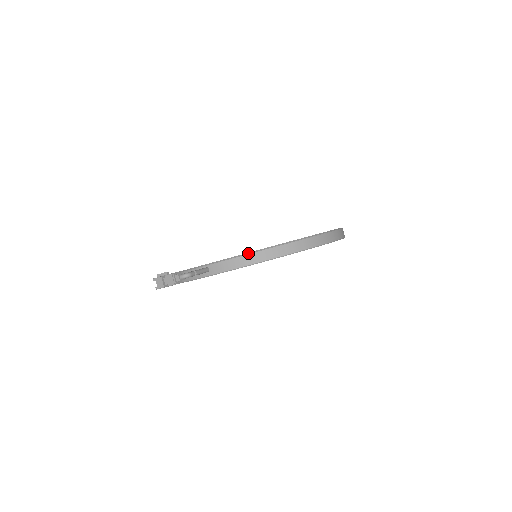
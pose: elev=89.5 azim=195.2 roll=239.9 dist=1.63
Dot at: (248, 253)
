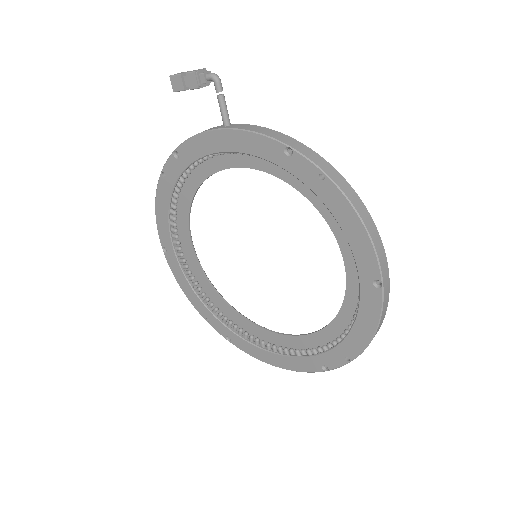
Dot at: (289, 136)
